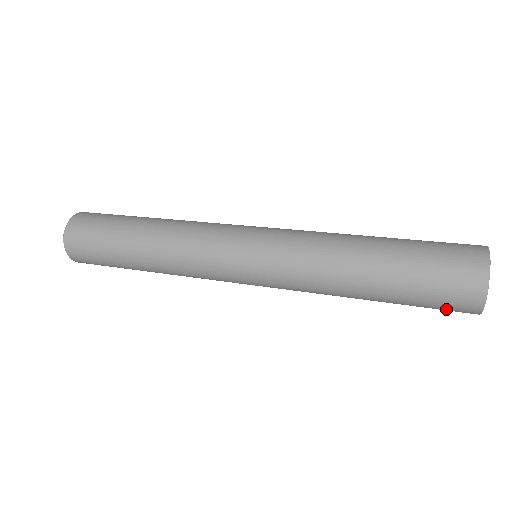
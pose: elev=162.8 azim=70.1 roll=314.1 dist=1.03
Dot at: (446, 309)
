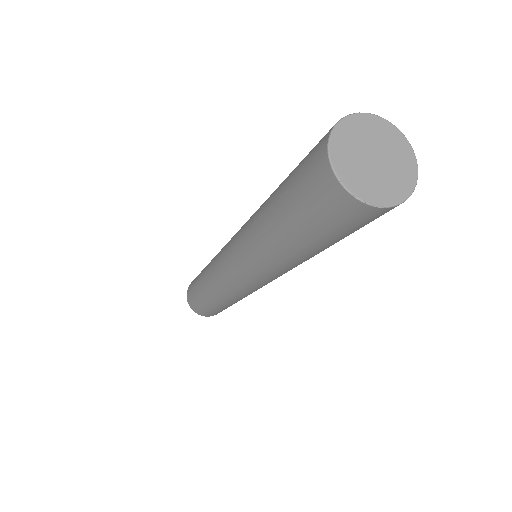
Dot at: (365, 223)
